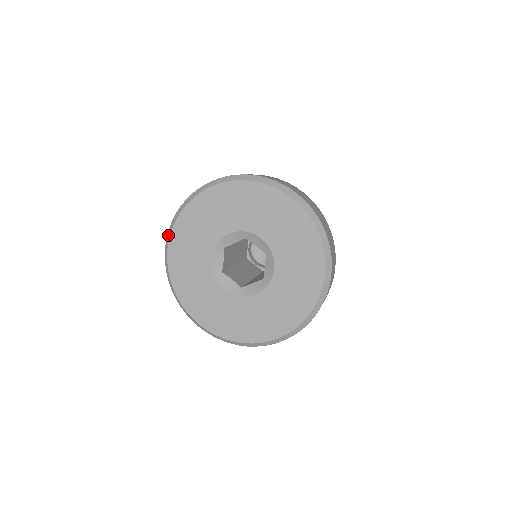
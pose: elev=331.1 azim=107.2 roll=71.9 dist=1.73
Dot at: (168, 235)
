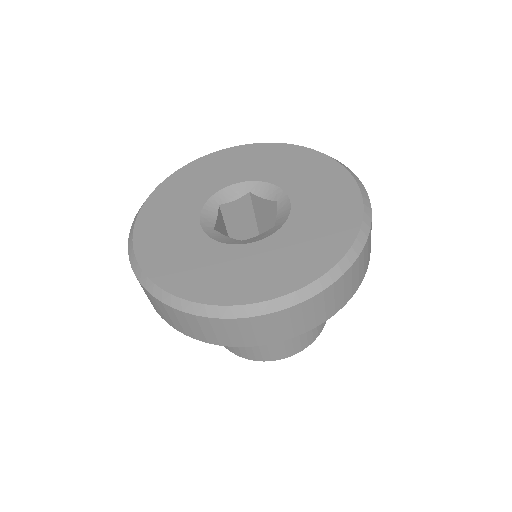
Dot at: (143, 203)
